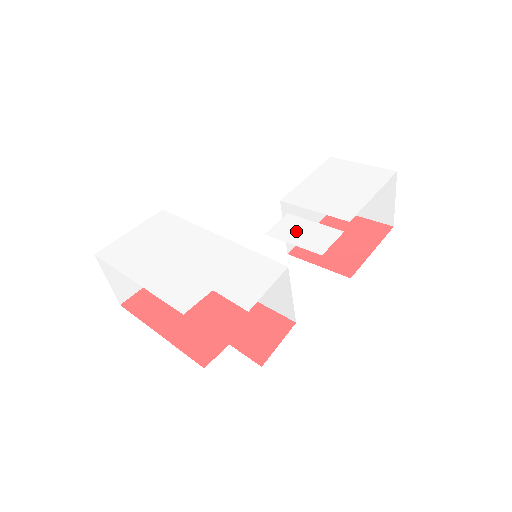
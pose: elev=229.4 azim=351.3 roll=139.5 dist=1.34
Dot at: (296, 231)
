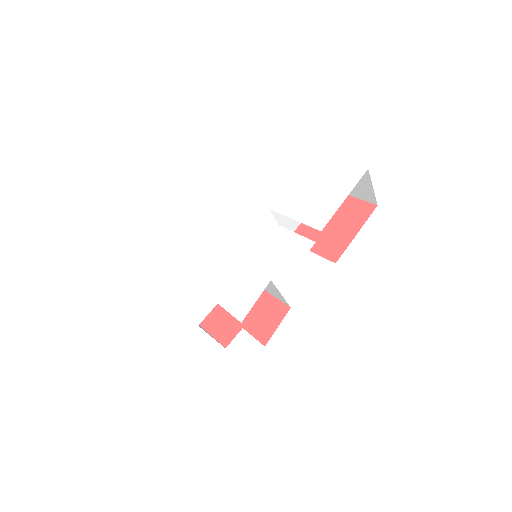
Dot at: (279, 243)
